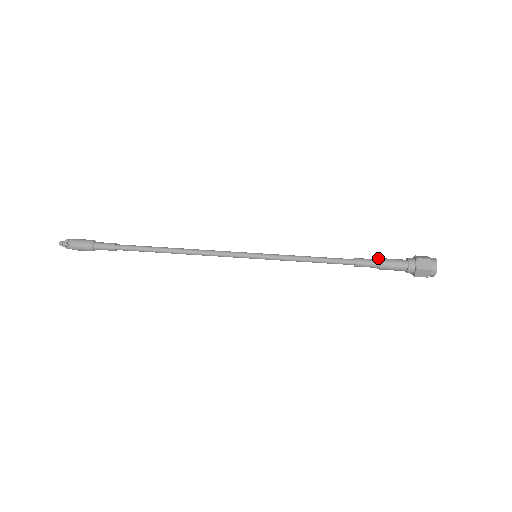
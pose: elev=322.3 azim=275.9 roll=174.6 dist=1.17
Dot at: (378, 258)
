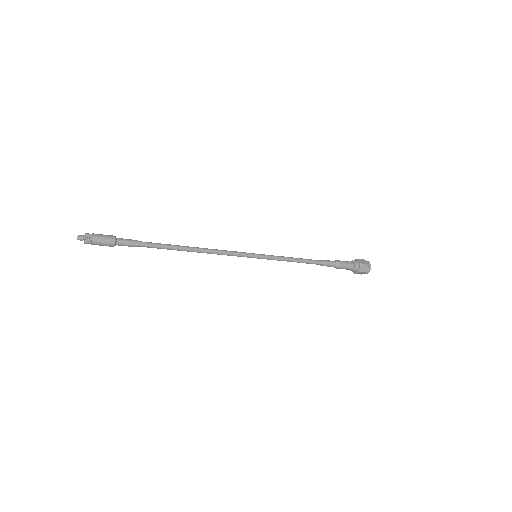
Dot at: (335, 260)
